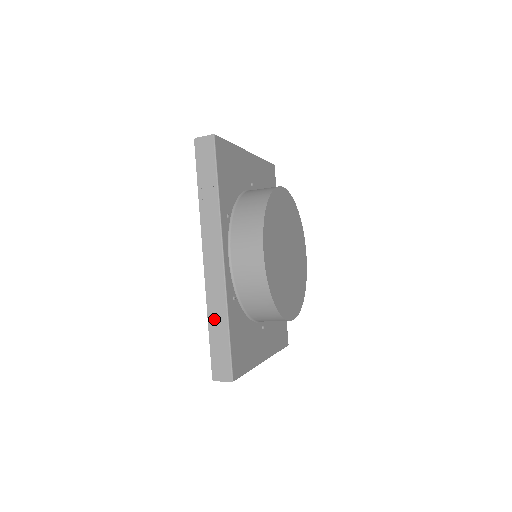
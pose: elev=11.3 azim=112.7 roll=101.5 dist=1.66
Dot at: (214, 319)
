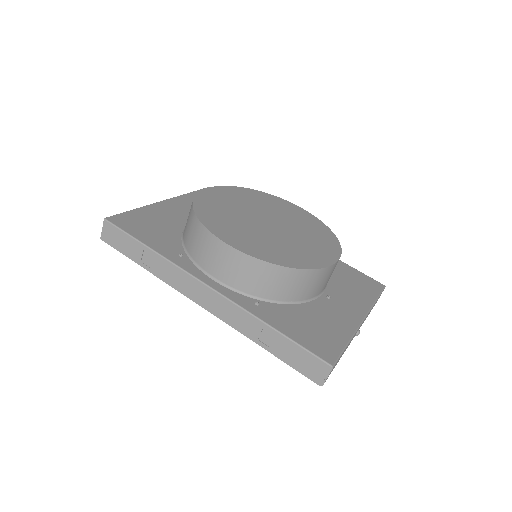
Dot at: (260, 338)
